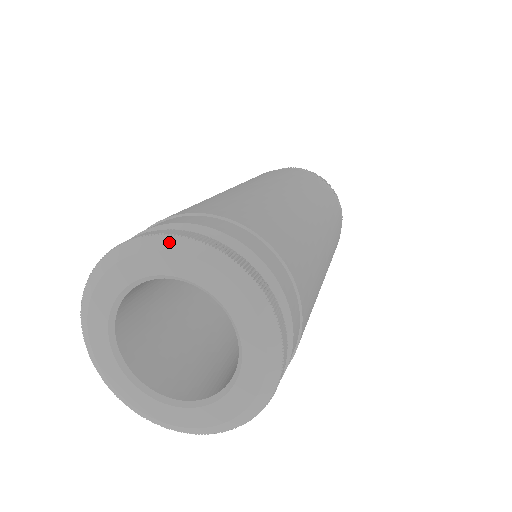
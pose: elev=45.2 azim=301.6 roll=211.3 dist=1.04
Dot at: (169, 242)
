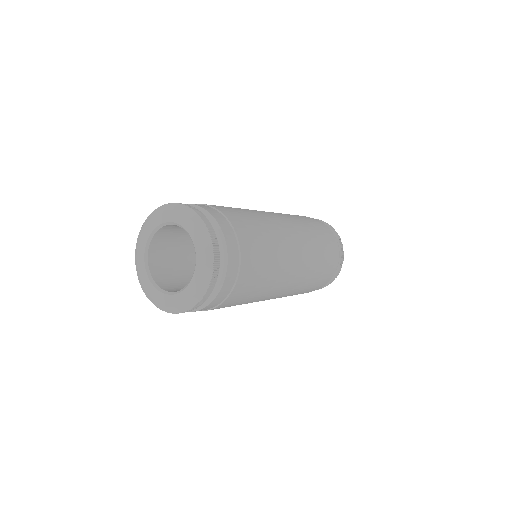
Dot at: (165, 207)
